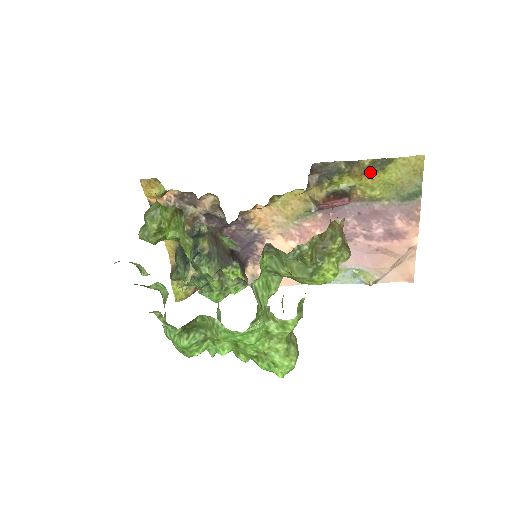
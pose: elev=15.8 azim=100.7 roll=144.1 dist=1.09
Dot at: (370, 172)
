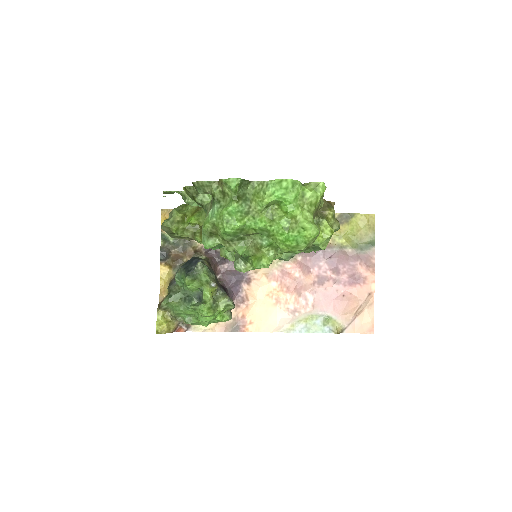
Dot at: occluded
